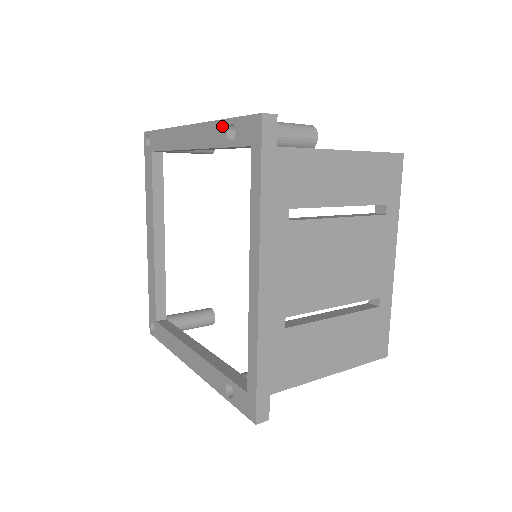
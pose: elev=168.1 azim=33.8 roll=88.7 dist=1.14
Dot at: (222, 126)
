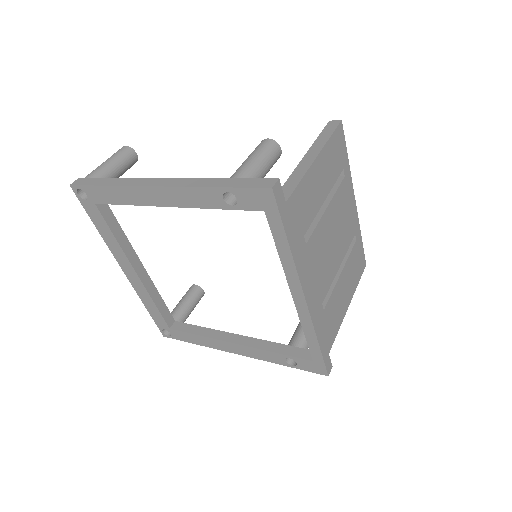
Dot at: (214, 193)
